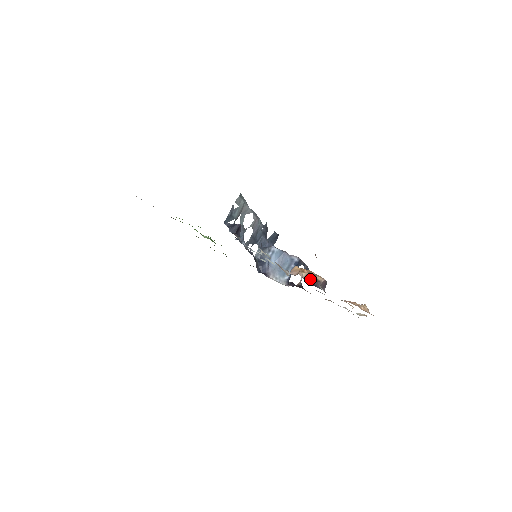
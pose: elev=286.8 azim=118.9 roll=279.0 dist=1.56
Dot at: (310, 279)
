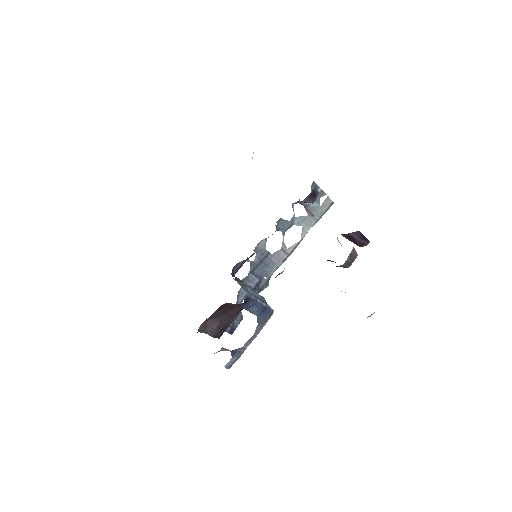
Dot at: occluded
